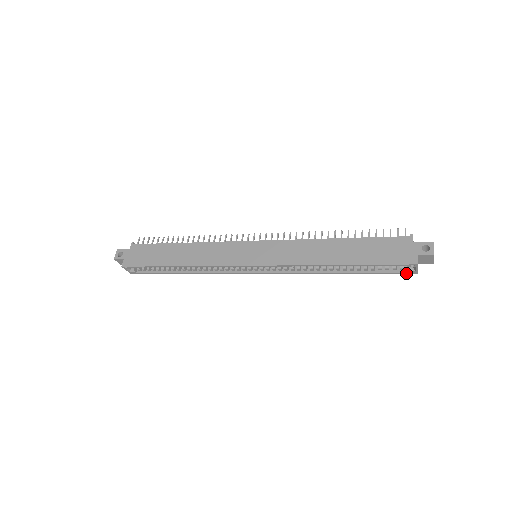
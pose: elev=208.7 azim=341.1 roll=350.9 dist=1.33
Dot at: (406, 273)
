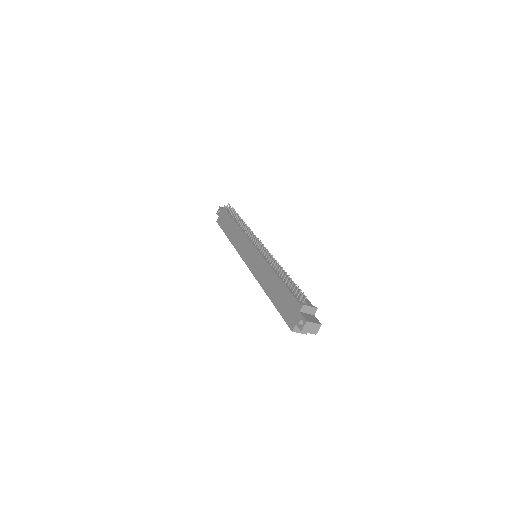
Dot at: occluded
